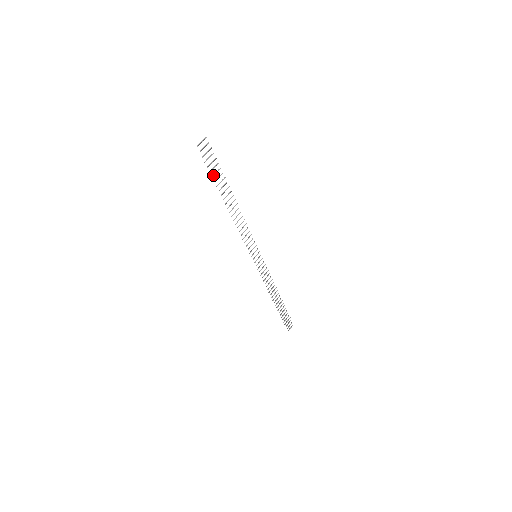
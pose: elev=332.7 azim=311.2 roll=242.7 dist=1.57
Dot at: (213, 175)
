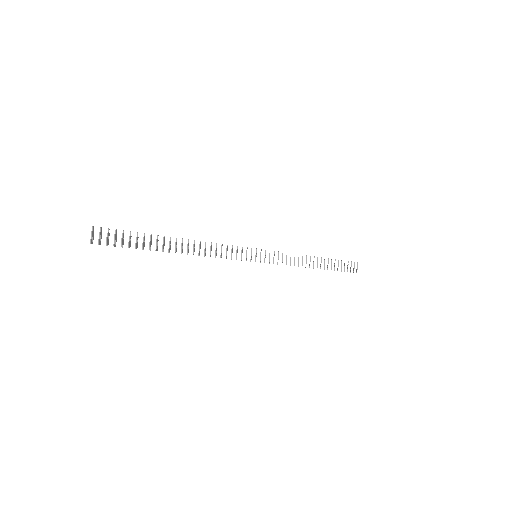
Dot at: (135, 247)
